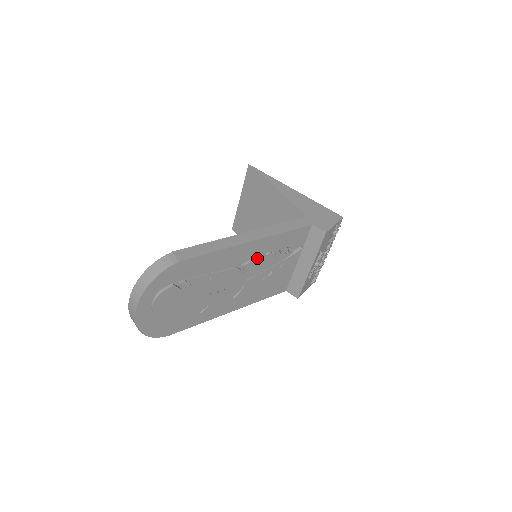
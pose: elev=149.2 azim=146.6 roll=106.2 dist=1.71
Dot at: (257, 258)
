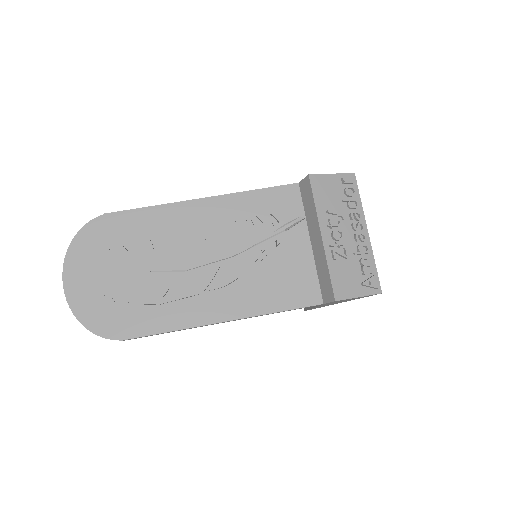
Dot at: (221, 224)
